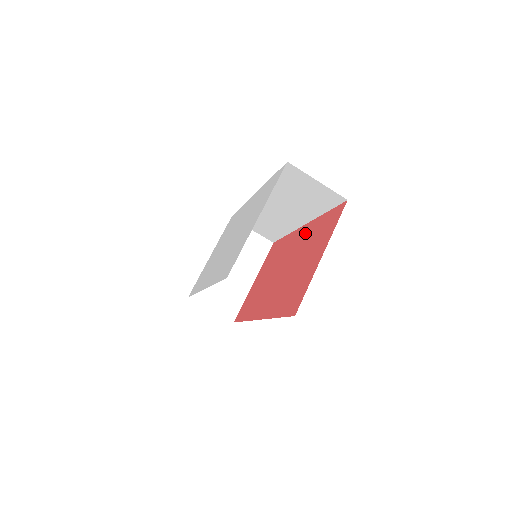
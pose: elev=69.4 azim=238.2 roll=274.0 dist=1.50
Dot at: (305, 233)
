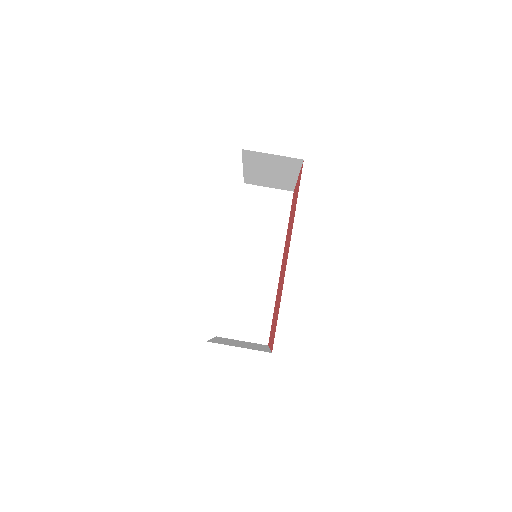
Dot at: (284, 249)
